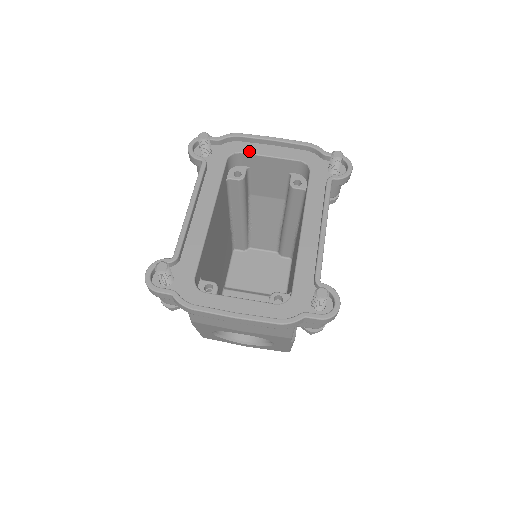
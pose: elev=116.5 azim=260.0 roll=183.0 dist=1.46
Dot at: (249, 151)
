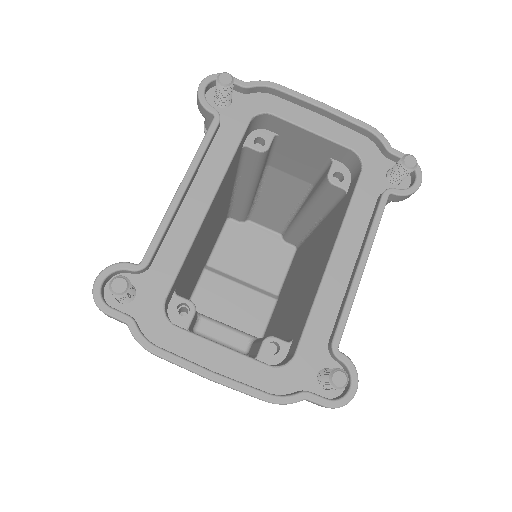
Dot at: (285, 115)
